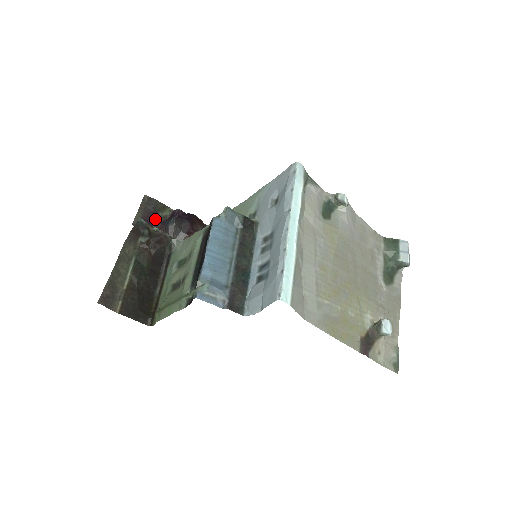
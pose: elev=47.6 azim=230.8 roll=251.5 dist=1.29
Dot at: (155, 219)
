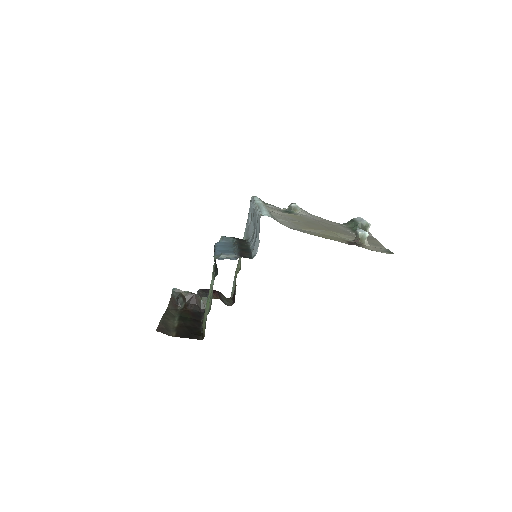
Dot at: occluded
